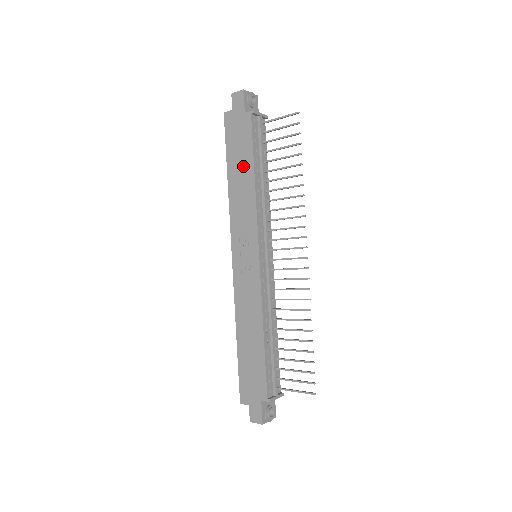
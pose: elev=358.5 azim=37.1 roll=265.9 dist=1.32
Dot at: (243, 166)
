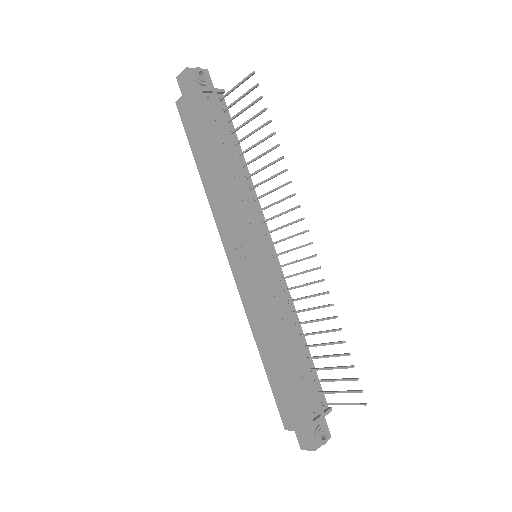
Dot at: (211, 156)
